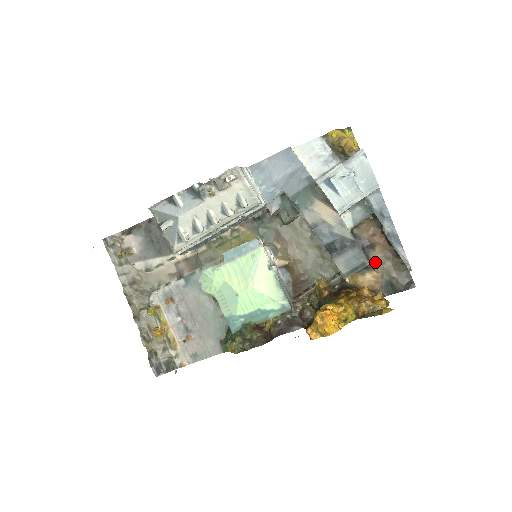
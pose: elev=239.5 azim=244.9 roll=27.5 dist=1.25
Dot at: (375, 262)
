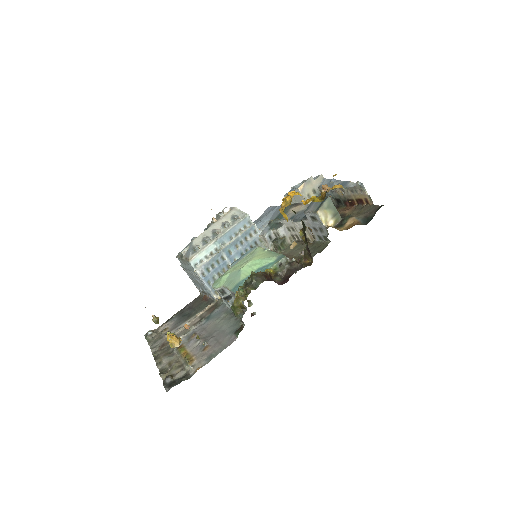
Dot at: (348, 216)
